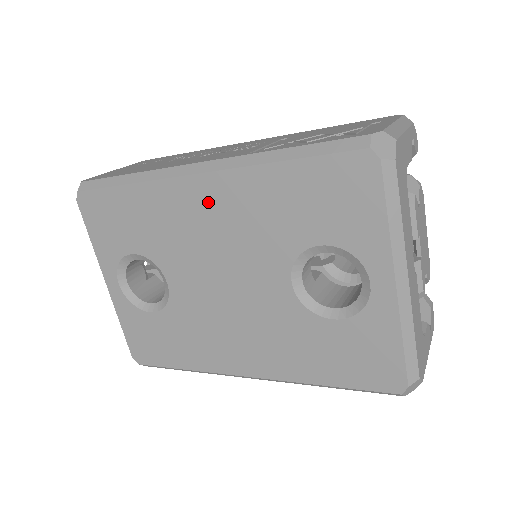
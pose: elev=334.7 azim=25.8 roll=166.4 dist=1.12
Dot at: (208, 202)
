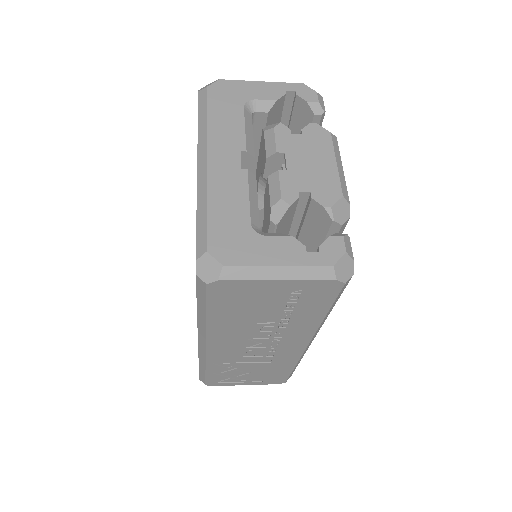
Dot at: occluded
